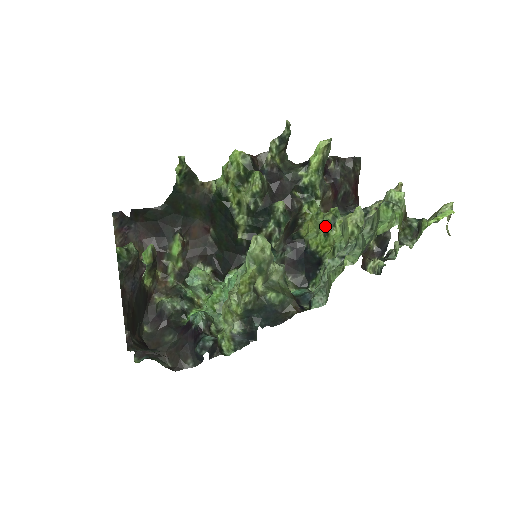
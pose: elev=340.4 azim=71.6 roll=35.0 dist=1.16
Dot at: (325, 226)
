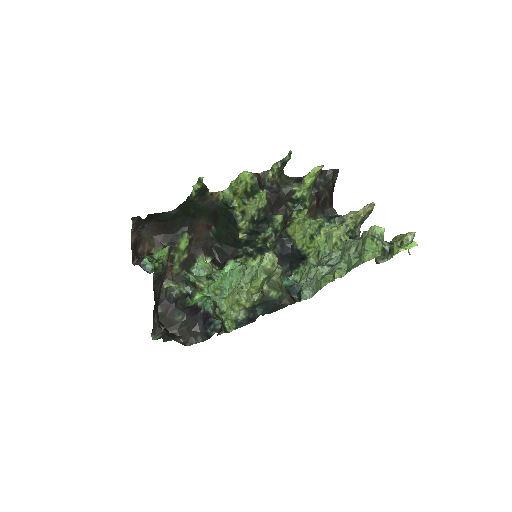
Dot at: (311, 232)
